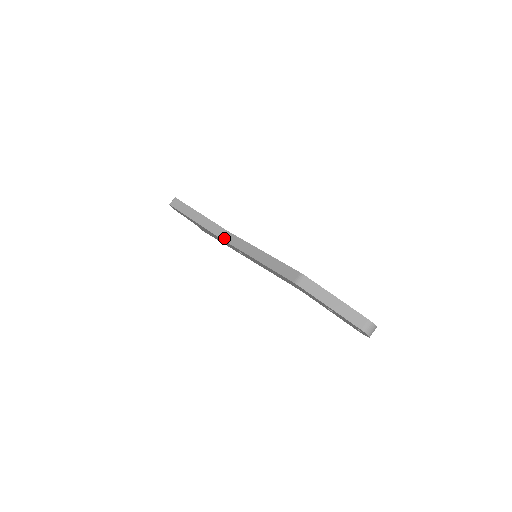
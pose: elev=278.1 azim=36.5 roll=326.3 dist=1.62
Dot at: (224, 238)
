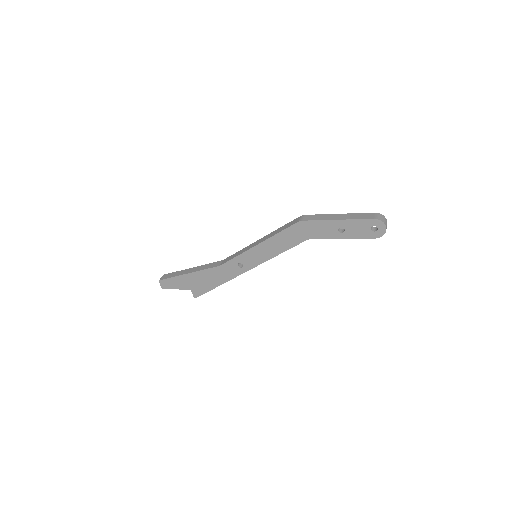
Dot at: (221, 264)
